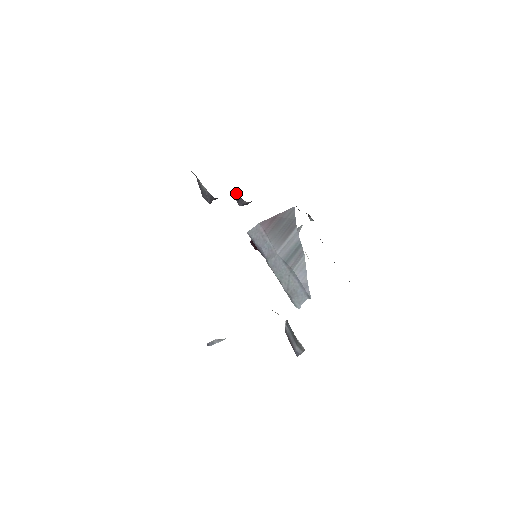
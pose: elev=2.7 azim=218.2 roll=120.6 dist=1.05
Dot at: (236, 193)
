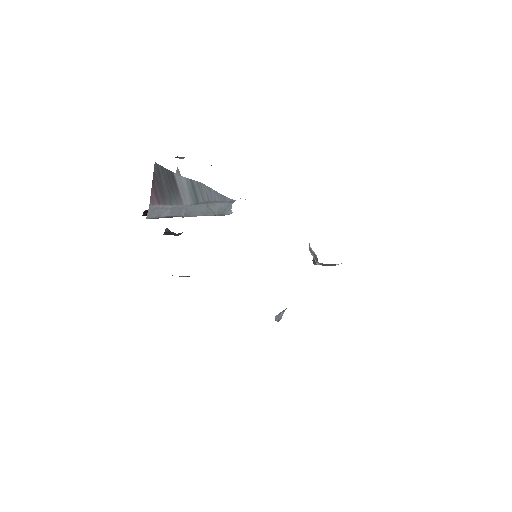
Dot at: (169, 233)
